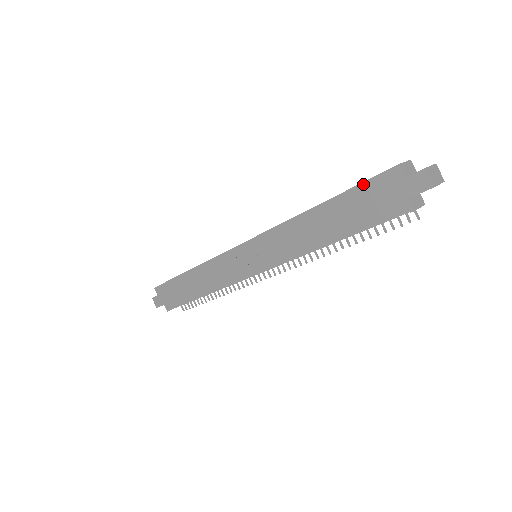
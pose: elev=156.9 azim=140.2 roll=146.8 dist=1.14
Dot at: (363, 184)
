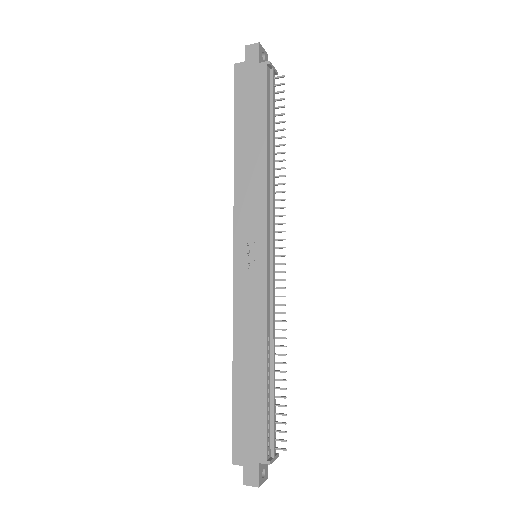
Dot at: (235, 96)
